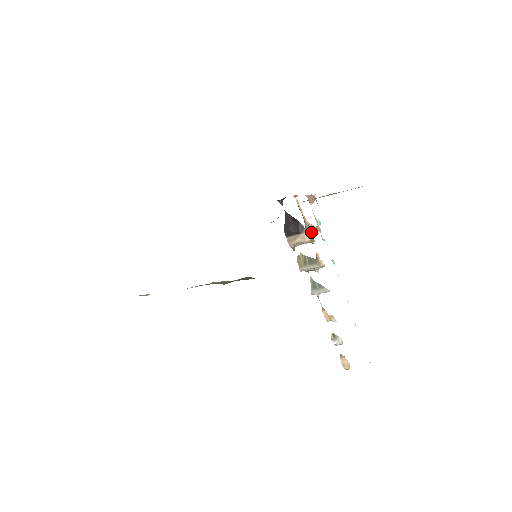
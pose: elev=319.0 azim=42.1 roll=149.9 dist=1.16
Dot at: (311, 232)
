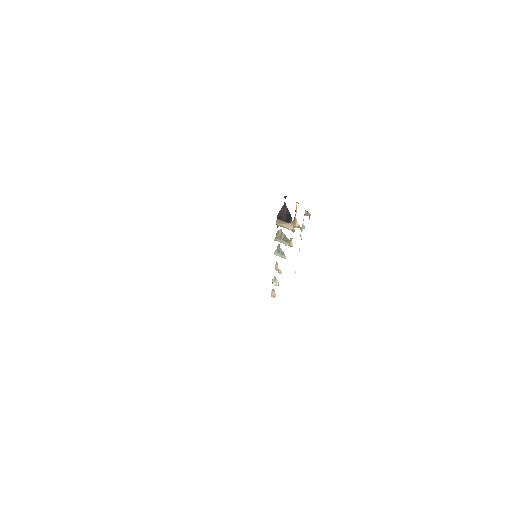
Dot at: occluded
